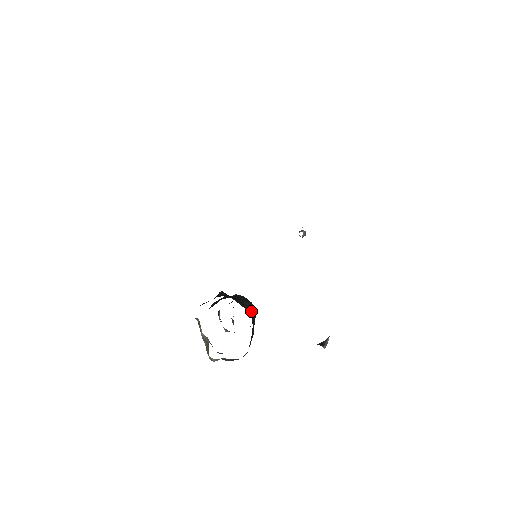
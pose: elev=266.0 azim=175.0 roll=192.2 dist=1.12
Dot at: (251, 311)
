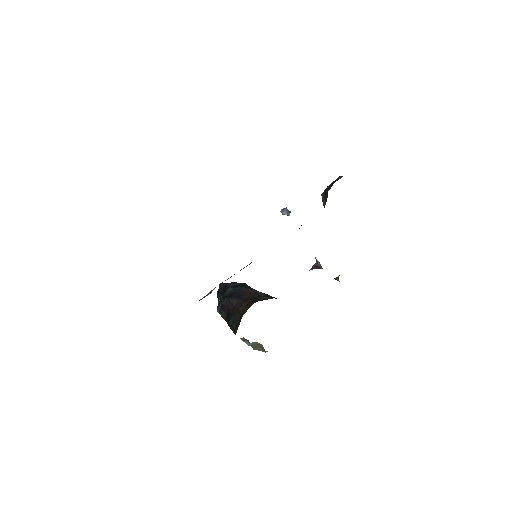
Dot at: occluded
